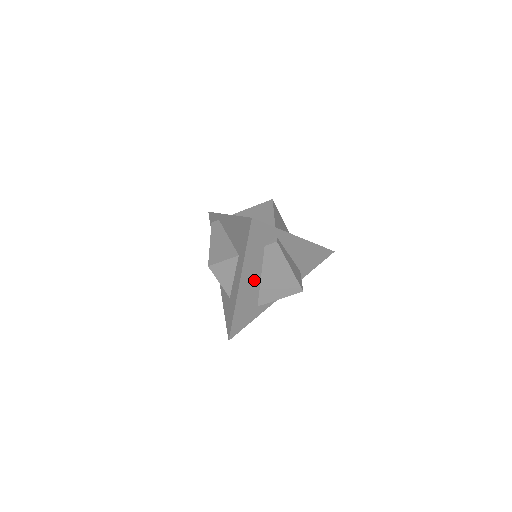
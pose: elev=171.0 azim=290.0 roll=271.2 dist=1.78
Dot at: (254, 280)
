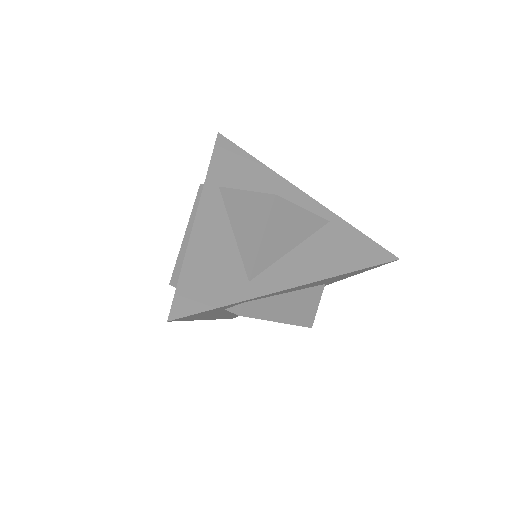
Dot at: occluded
